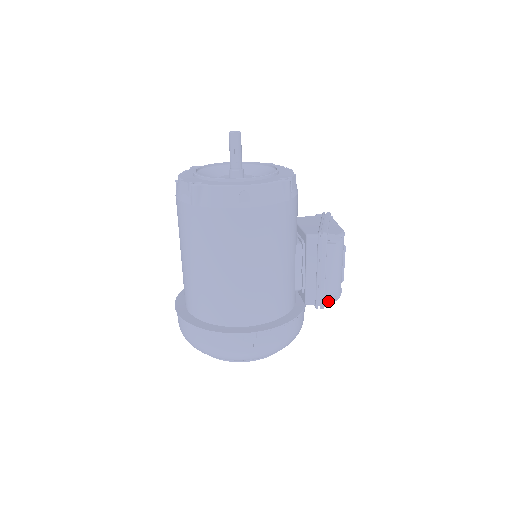
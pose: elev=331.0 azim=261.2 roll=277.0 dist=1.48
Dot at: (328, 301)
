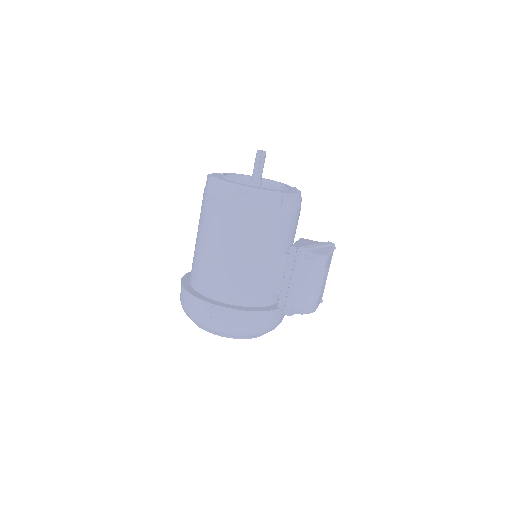
Dot at: (297, 312)
